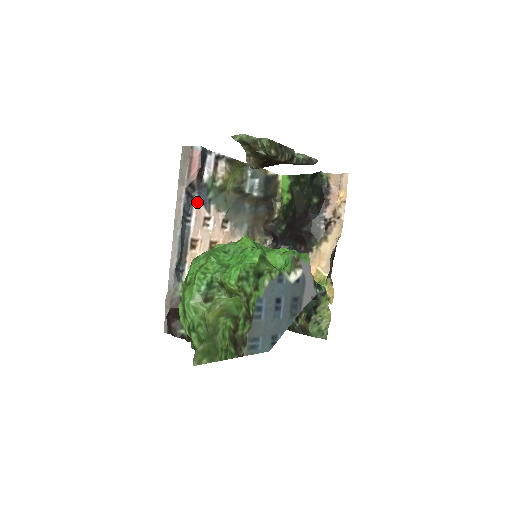
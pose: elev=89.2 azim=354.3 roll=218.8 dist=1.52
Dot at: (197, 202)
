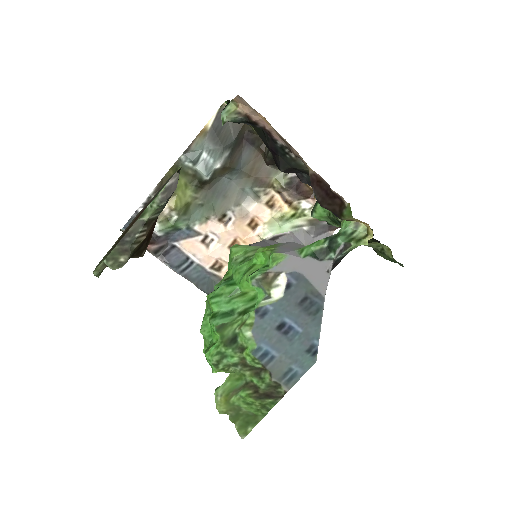
Dot at: (180, 245)
